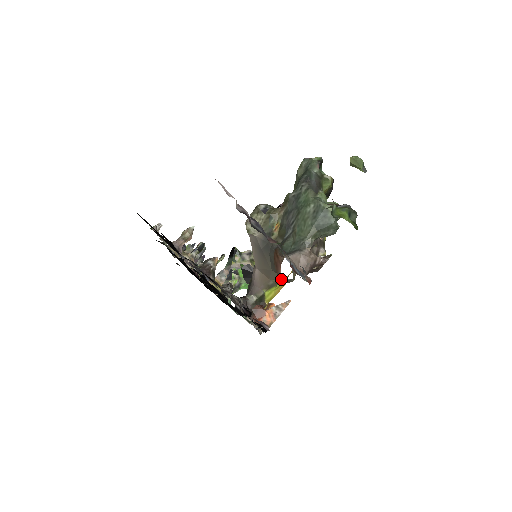
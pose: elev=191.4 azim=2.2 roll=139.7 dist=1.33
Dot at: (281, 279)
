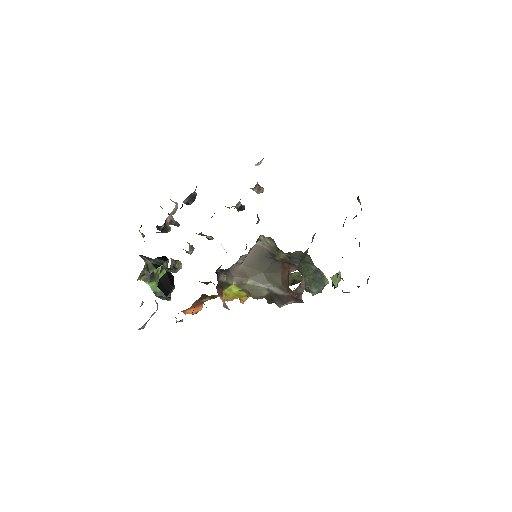
Dot at: (263, 284)
